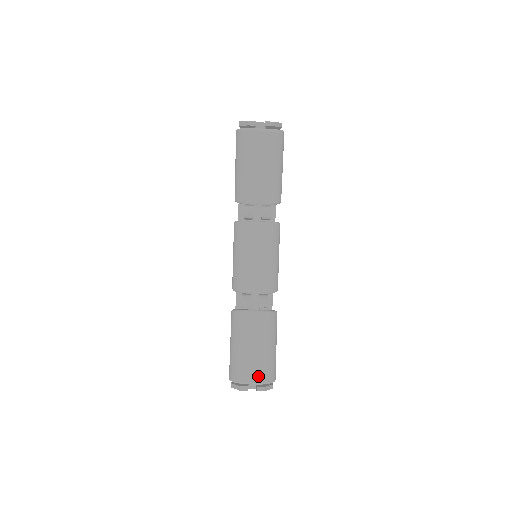
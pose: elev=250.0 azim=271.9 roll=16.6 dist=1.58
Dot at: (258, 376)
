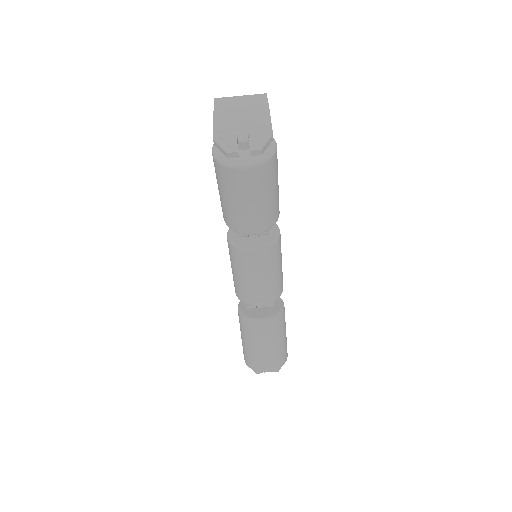
Dot at: (271, 367)
